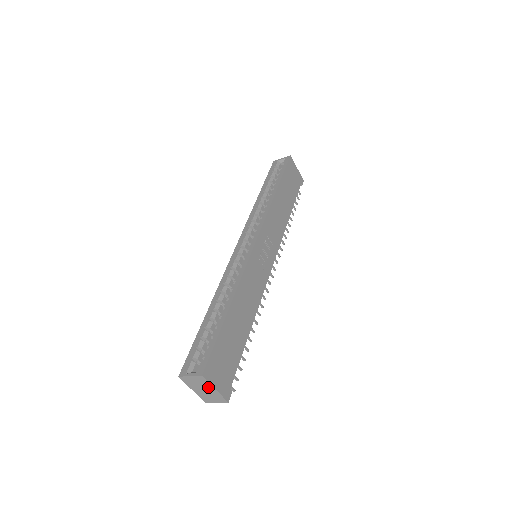
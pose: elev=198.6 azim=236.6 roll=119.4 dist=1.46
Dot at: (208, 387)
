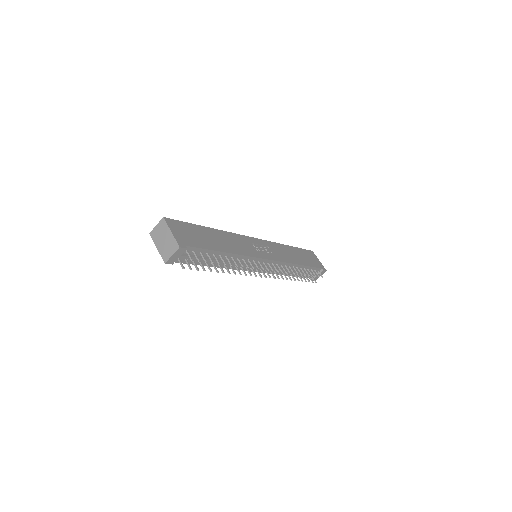
Dot at: (167, 233)
